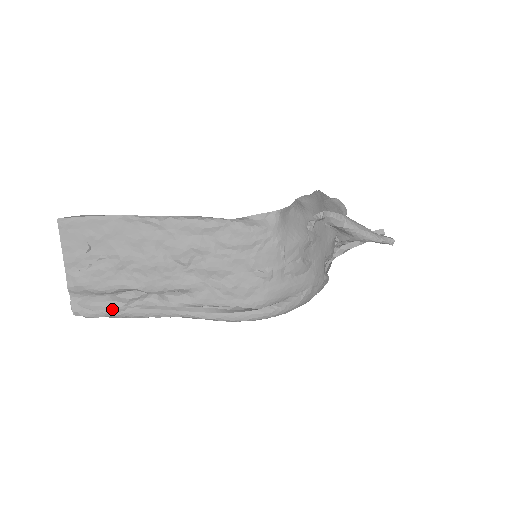
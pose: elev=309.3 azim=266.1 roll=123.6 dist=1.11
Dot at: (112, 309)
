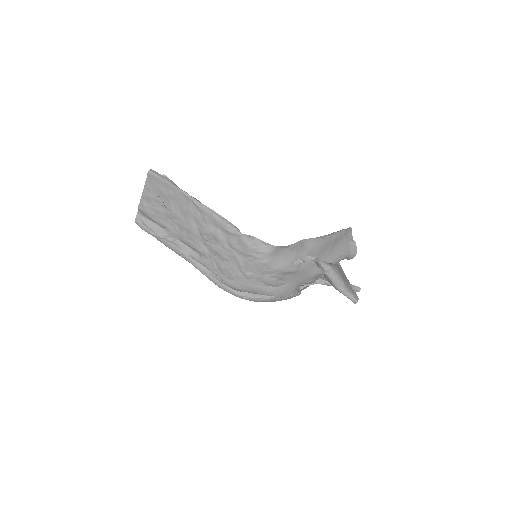
Dot at: (155, 234)
